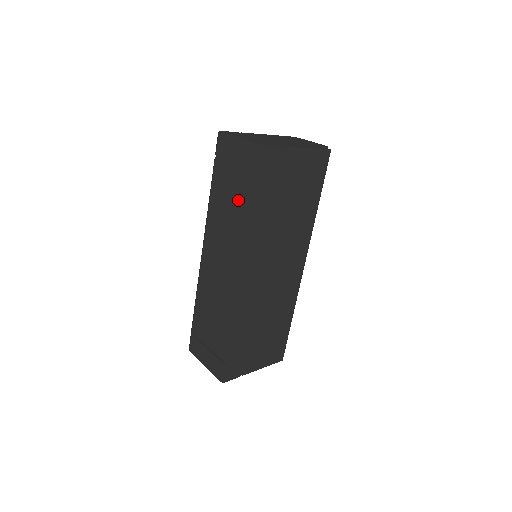
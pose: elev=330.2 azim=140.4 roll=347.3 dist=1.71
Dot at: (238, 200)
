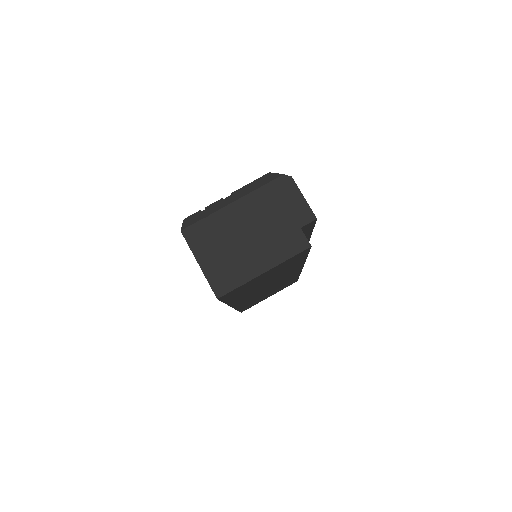
Dot at: occluded
